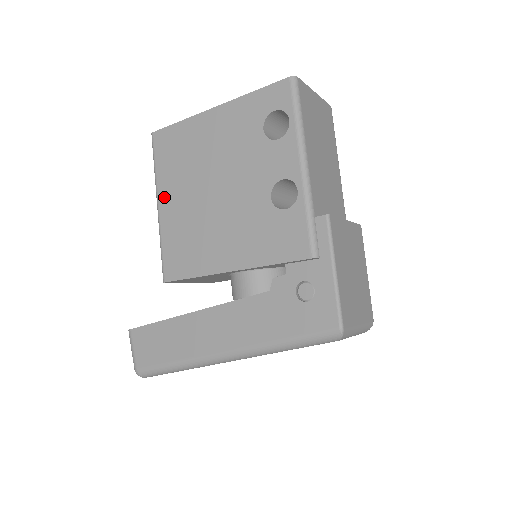
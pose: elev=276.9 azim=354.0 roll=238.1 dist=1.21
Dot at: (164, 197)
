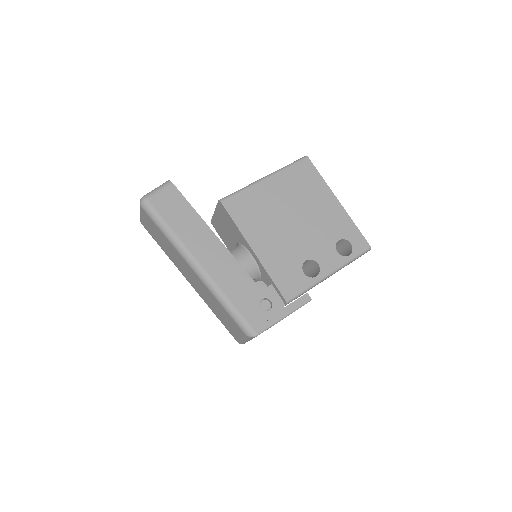
Dot at: (274, 181)
